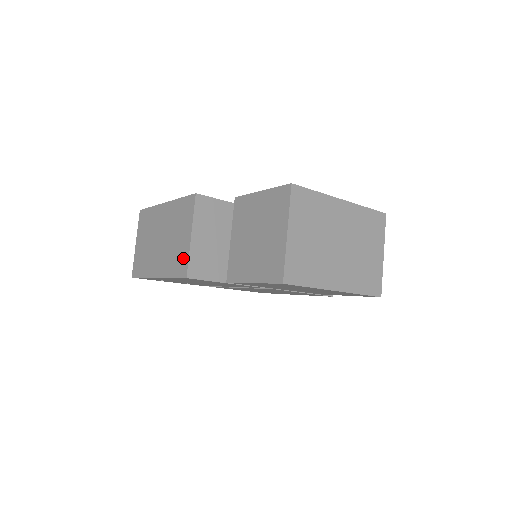
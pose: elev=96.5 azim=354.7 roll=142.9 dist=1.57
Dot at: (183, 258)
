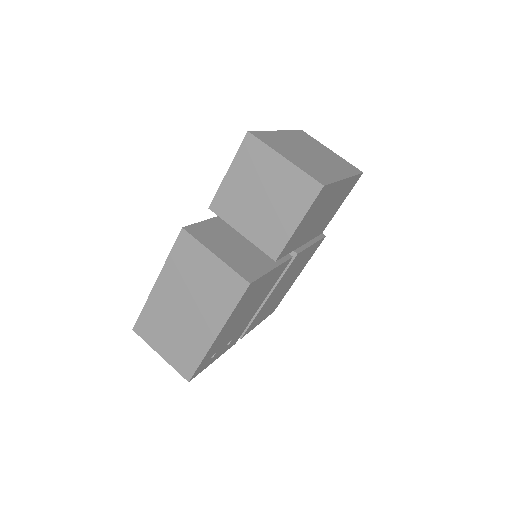
Dot at: (228, 279)
